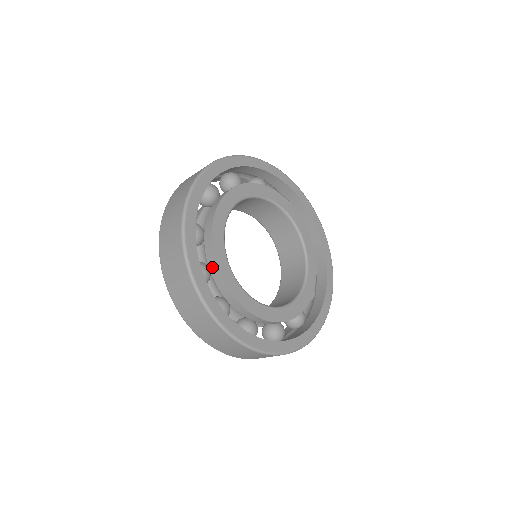
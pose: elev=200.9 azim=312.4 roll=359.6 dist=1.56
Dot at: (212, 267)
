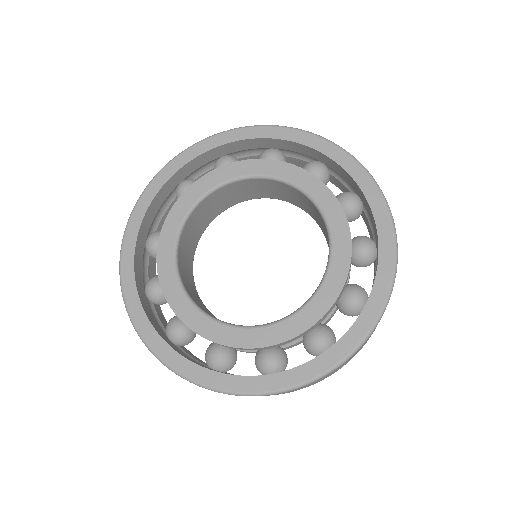
Dot at: occluded
